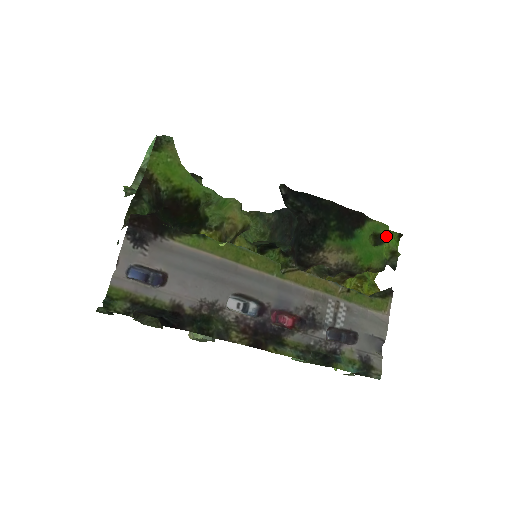
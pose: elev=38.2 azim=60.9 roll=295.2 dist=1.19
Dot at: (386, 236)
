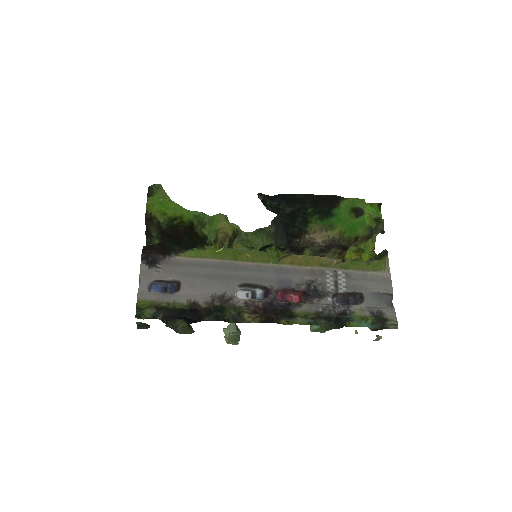
Dot at: (364, 208)
